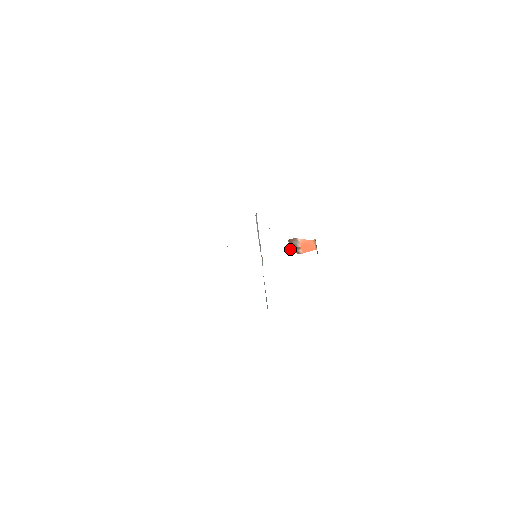
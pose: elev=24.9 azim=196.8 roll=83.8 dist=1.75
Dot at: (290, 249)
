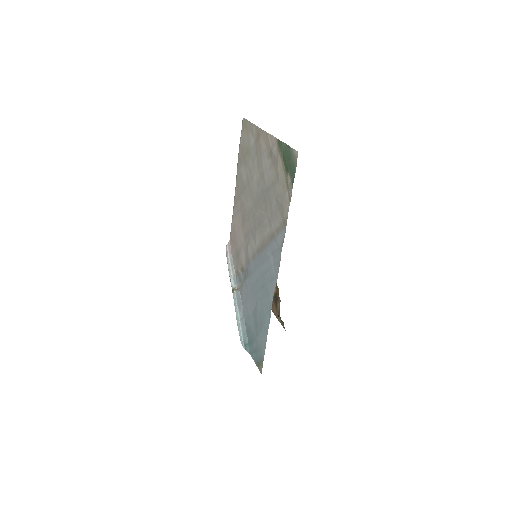
Dot at: occluded
